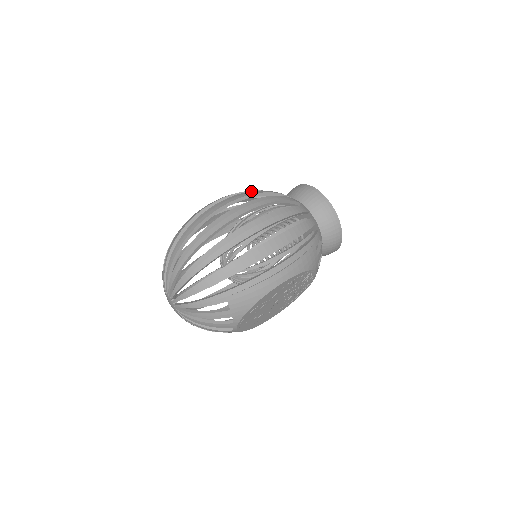
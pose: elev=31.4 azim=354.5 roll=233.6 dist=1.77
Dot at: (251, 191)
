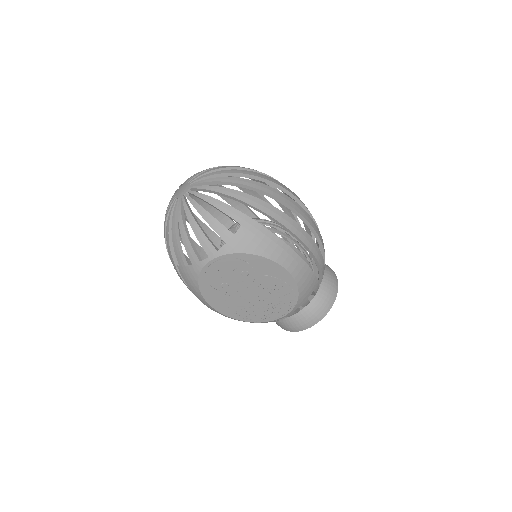
Dot at: occluded
